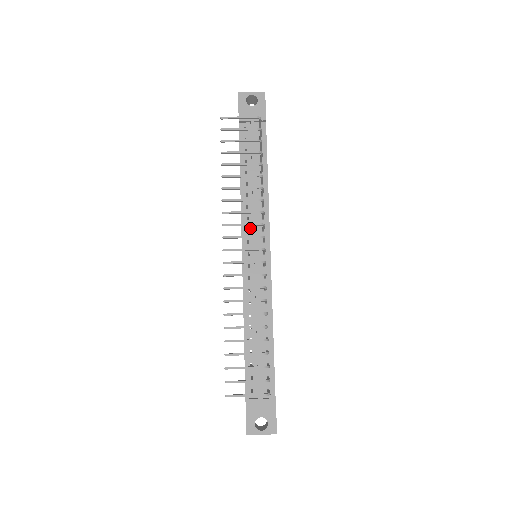
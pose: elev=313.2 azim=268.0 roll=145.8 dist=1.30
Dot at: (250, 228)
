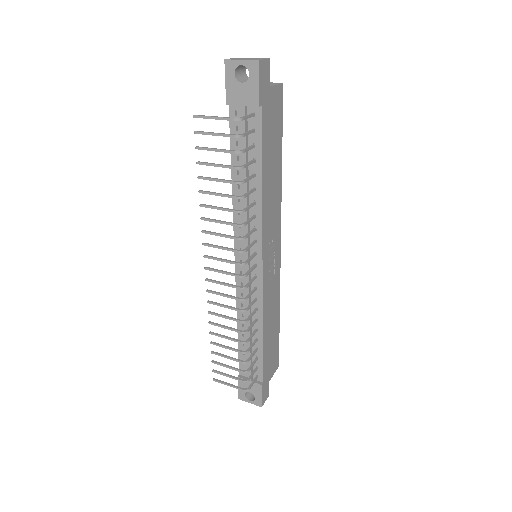
Dot at: (242, 236)
